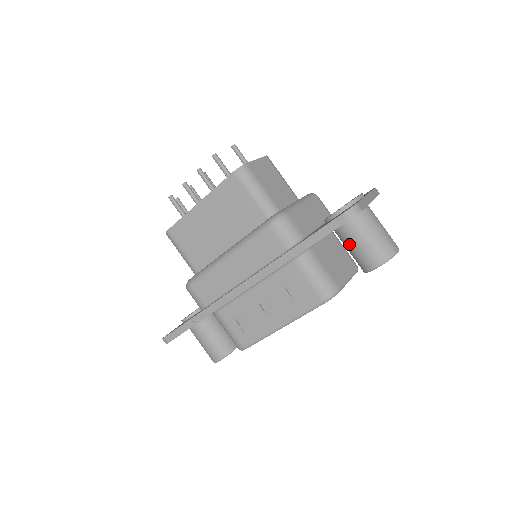
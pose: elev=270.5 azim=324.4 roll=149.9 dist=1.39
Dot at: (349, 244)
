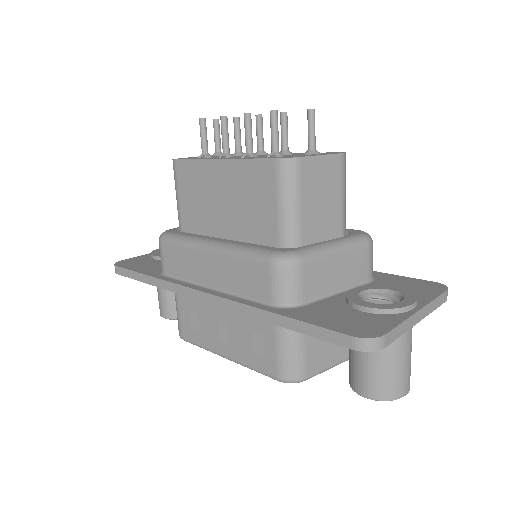
Dot at: occluded
